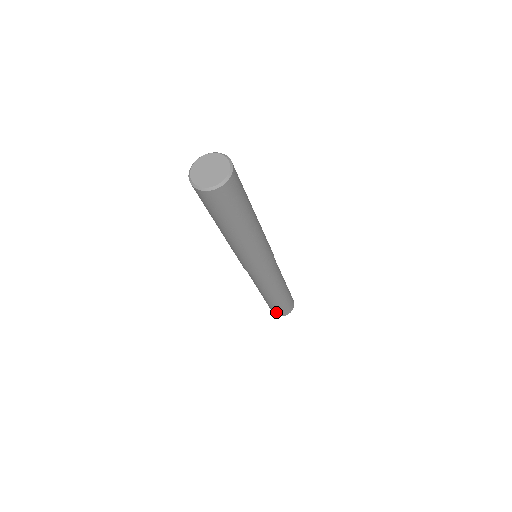
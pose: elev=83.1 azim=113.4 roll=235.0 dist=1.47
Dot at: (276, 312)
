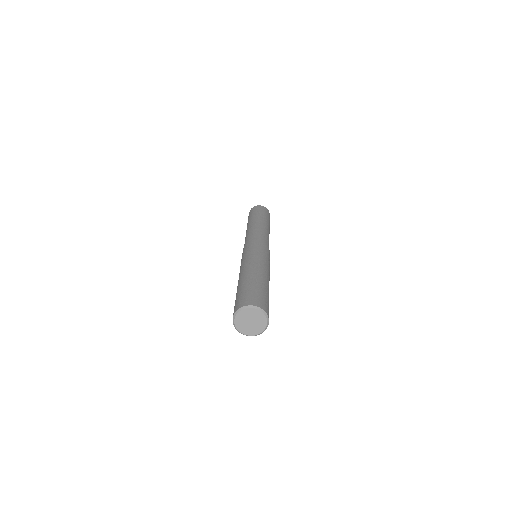
Dot at: occluded
